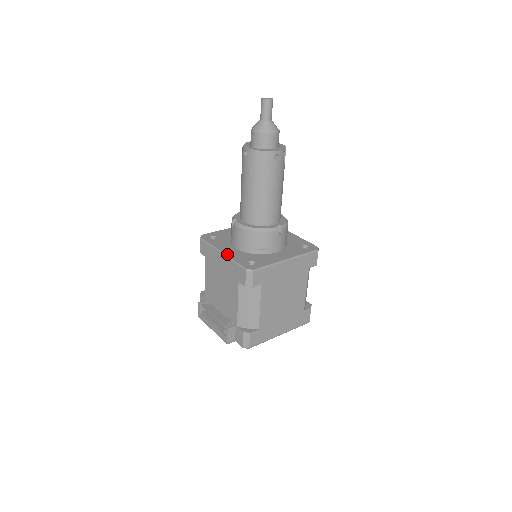
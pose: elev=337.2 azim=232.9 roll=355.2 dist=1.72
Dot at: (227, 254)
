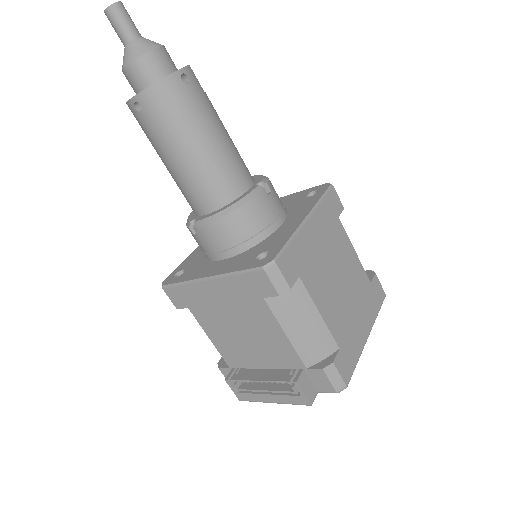
Dot at: (216, 273)
